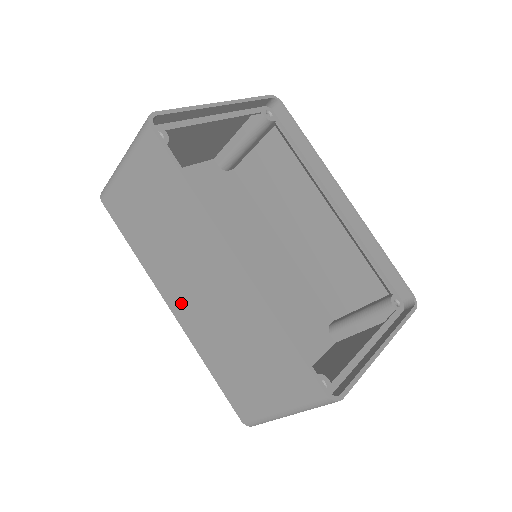
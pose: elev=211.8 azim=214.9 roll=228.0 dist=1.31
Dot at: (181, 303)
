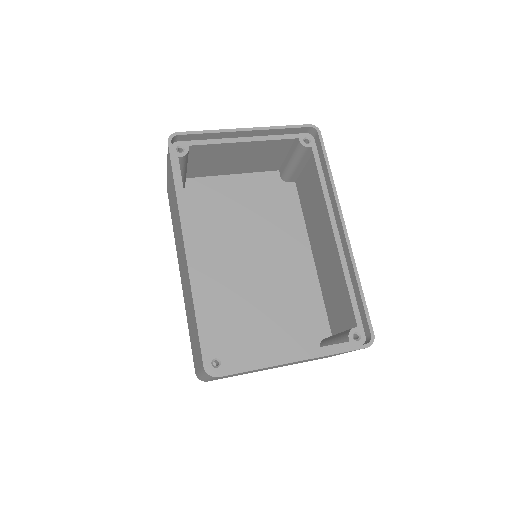
Dot at: (181, 272)
